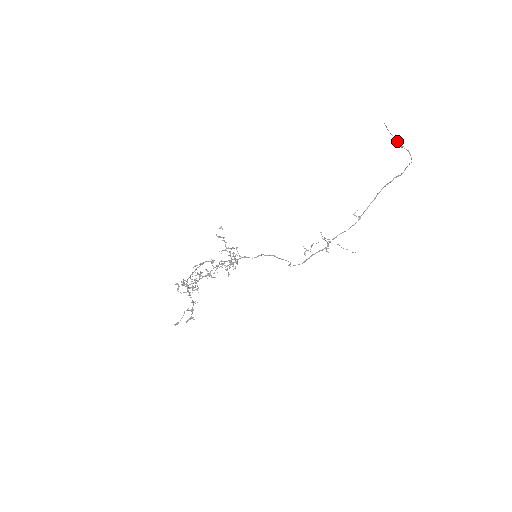
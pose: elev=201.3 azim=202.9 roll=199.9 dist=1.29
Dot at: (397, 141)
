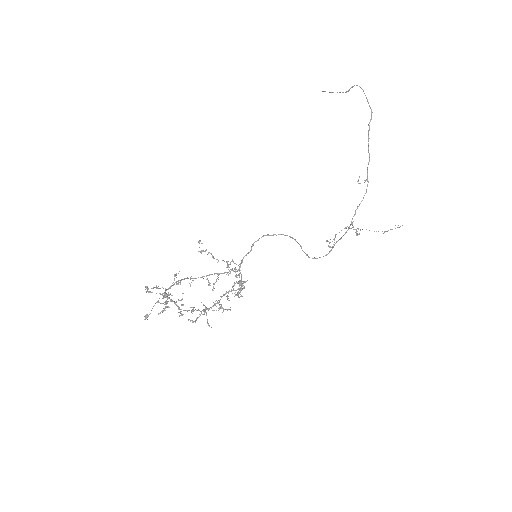
Dot at: (342, 92)
